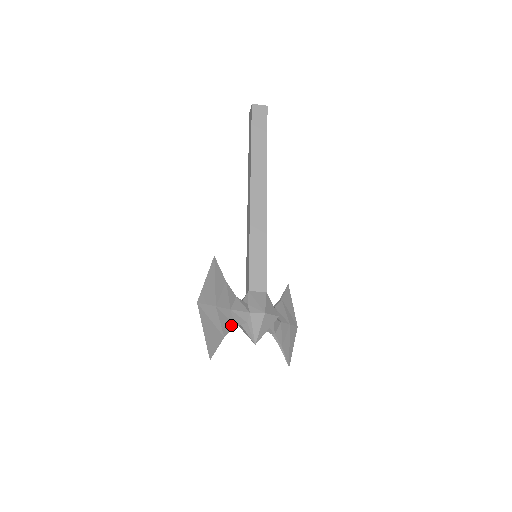
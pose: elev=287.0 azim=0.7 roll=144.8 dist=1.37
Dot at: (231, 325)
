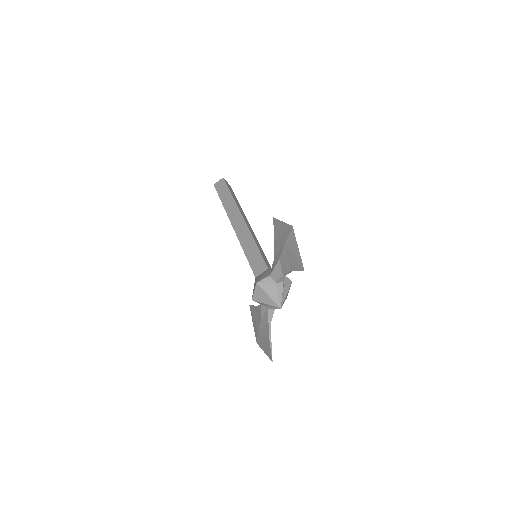
Dot at: occluded
